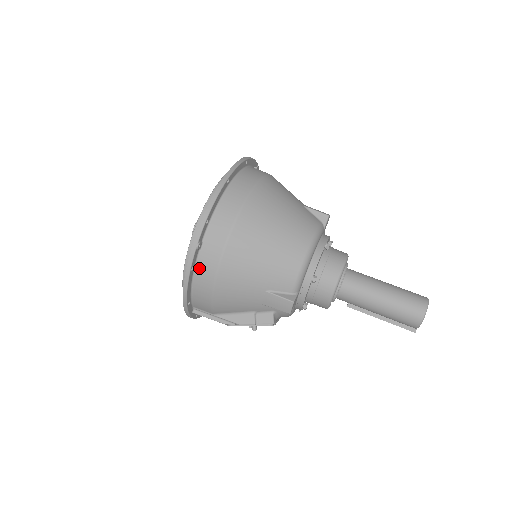
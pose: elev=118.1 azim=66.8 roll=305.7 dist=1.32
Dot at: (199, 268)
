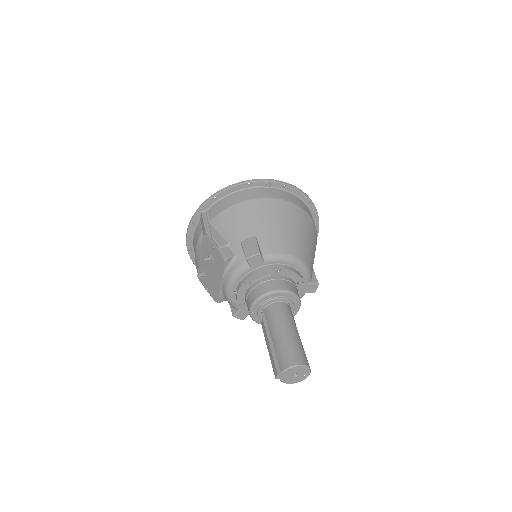
Dot at: (251, 190)
